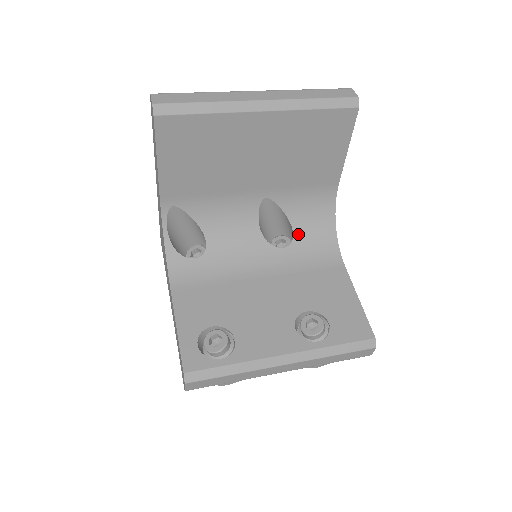
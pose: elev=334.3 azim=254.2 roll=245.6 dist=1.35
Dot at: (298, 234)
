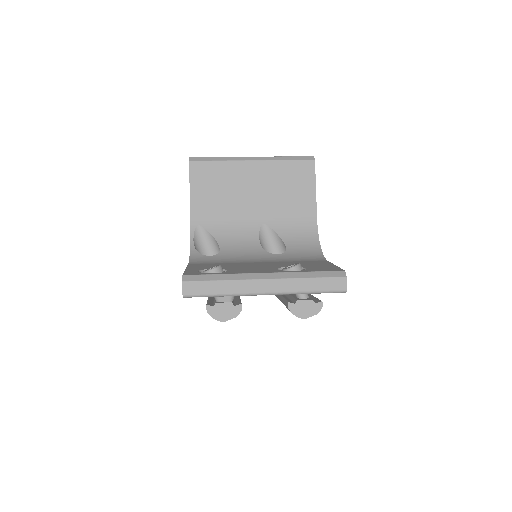
Dot at: (290, 248)
